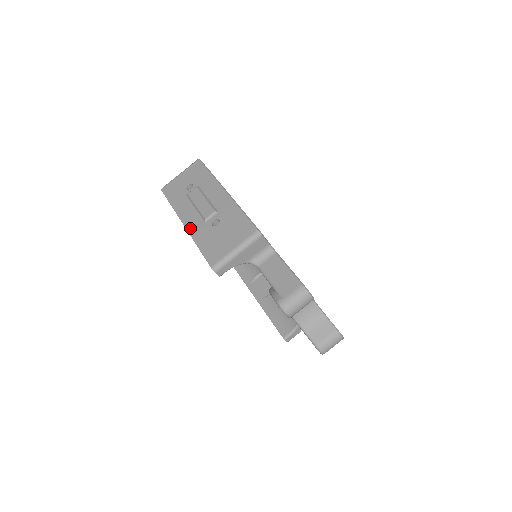
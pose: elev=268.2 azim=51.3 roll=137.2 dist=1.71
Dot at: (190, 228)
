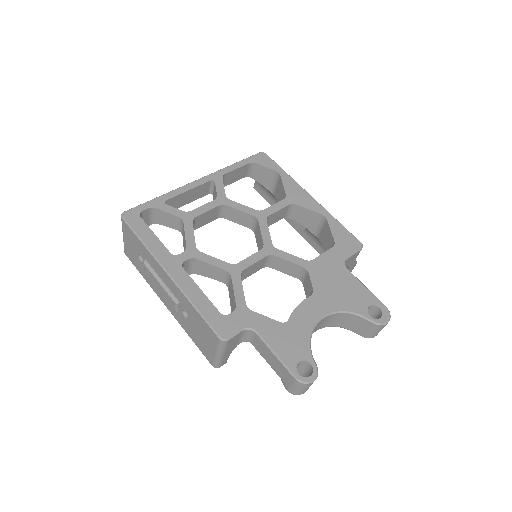
Dot at: (173, 314)
